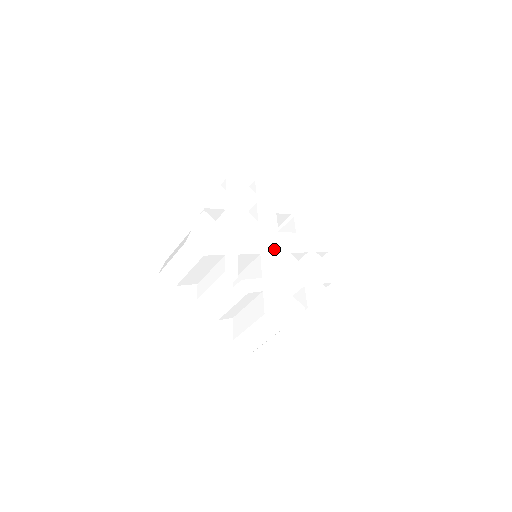
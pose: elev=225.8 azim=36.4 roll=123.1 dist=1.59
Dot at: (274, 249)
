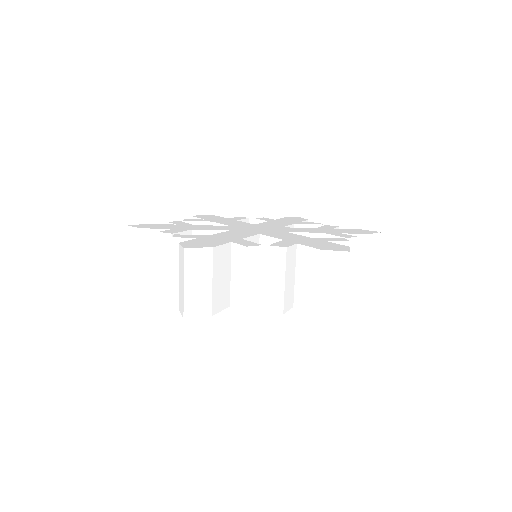
Dot at: (266, 230)
